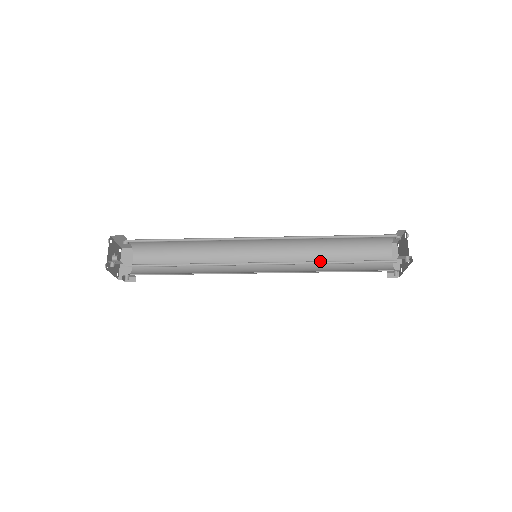
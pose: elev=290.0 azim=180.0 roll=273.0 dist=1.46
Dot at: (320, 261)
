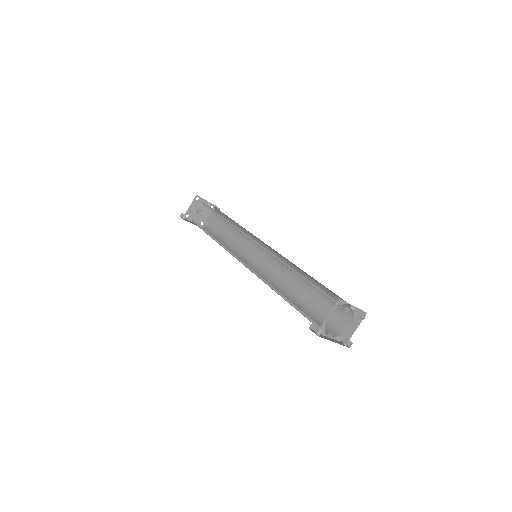
Dot at: occluded
